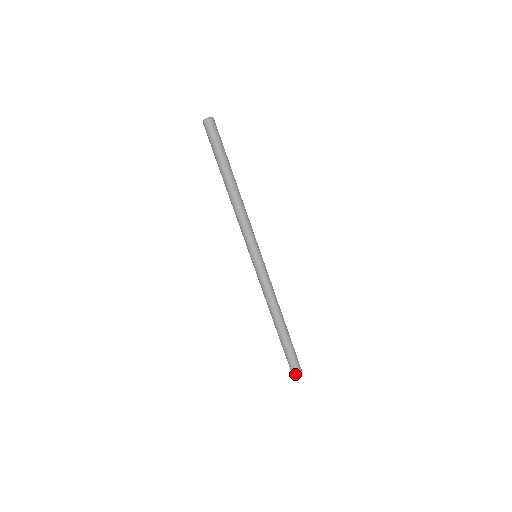
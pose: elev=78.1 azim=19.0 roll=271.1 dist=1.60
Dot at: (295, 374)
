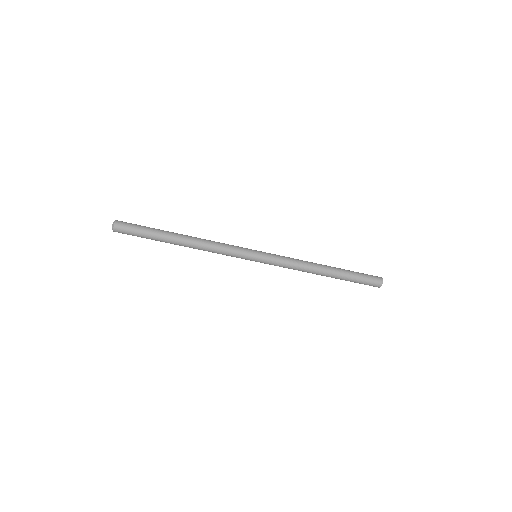
Dot at: (378, 287)
